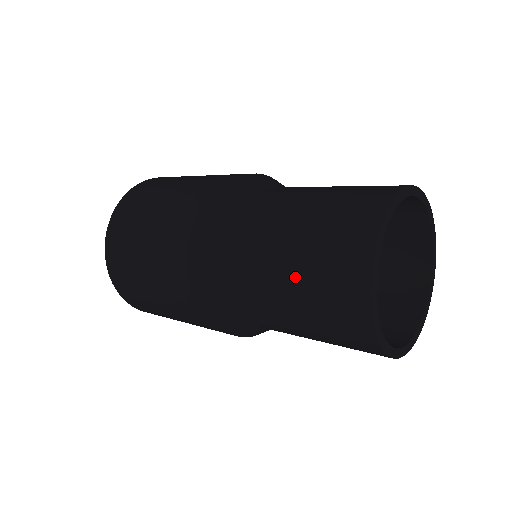
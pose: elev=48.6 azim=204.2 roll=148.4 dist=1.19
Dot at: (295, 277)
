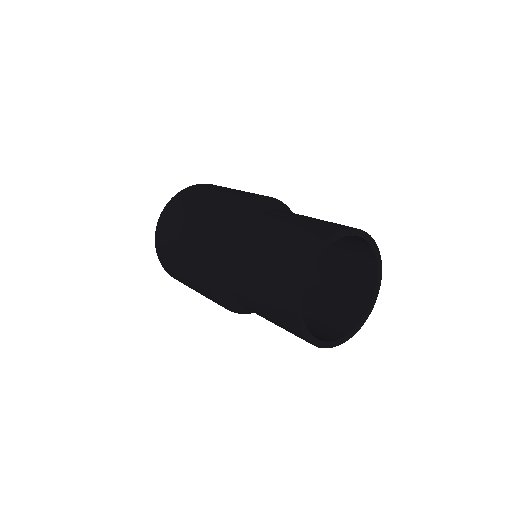
Dot at: (264, 258)
